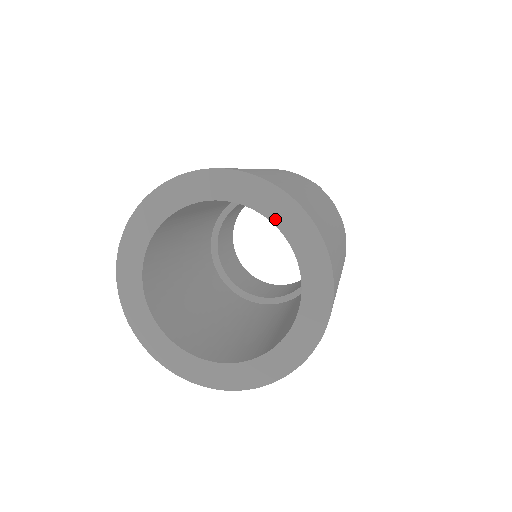
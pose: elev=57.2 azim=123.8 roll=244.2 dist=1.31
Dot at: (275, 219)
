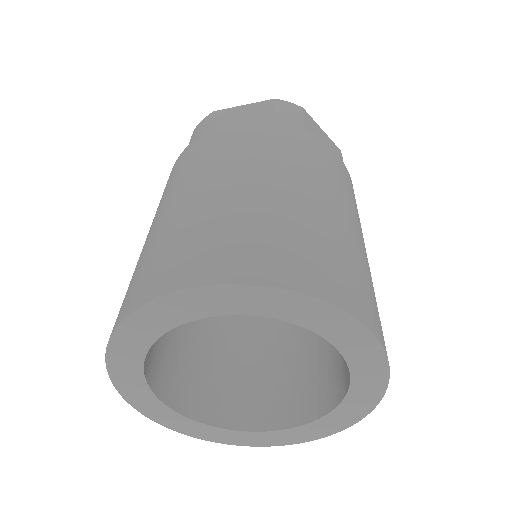
Dot at: (355, 385)
